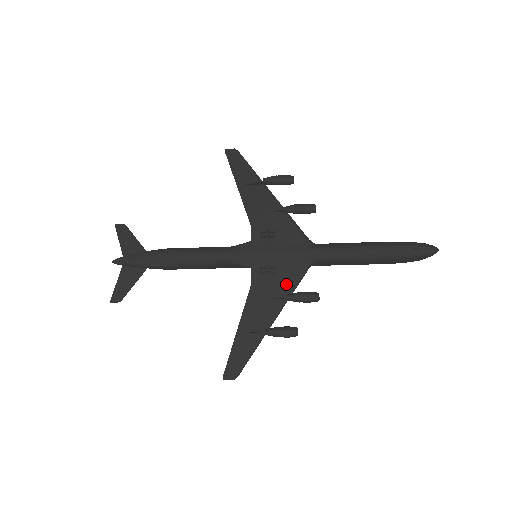
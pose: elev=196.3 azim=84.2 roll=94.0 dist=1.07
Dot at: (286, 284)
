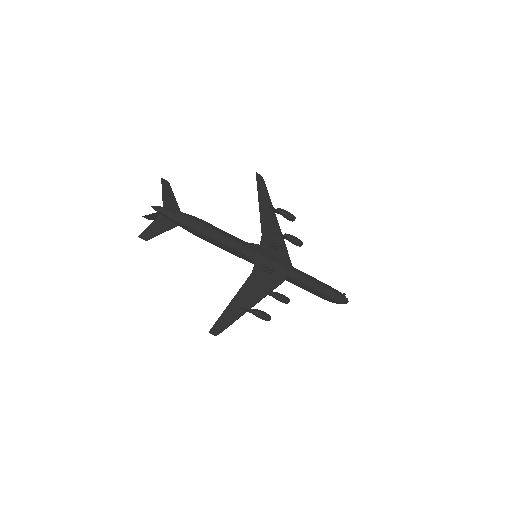
Dot at: (271, 284)
